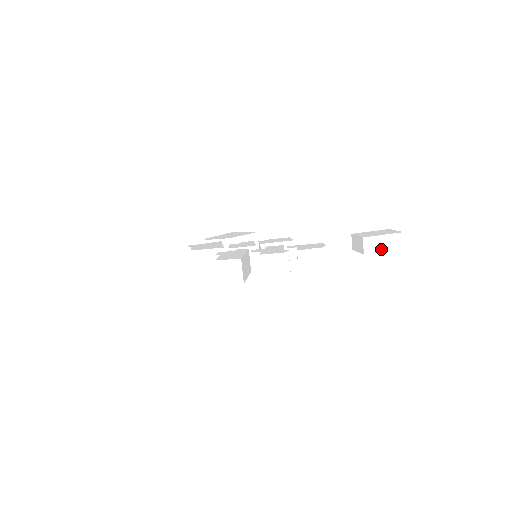
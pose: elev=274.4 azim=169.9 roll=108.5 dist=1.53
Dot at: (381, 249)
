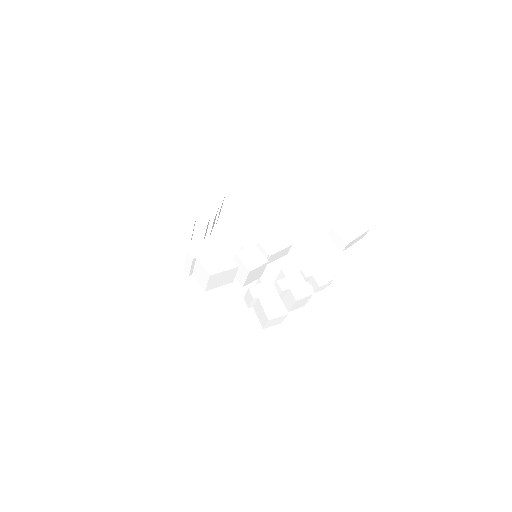
Dot at: occluded
